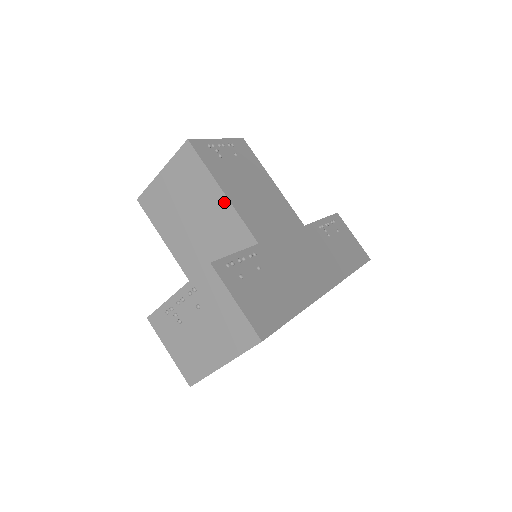
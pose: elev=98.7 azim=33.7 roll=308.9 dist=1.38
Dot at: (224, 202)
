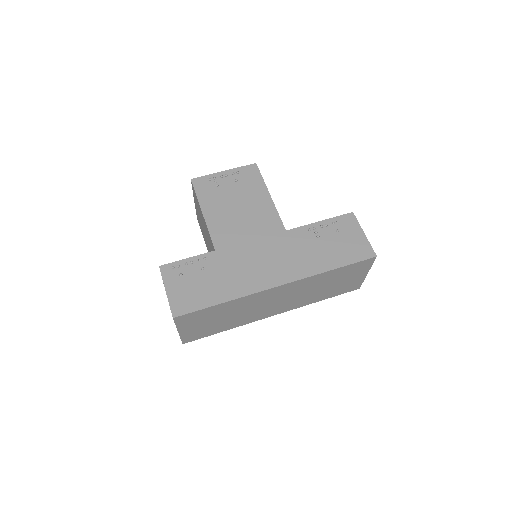
Dot at: (204, 221)
